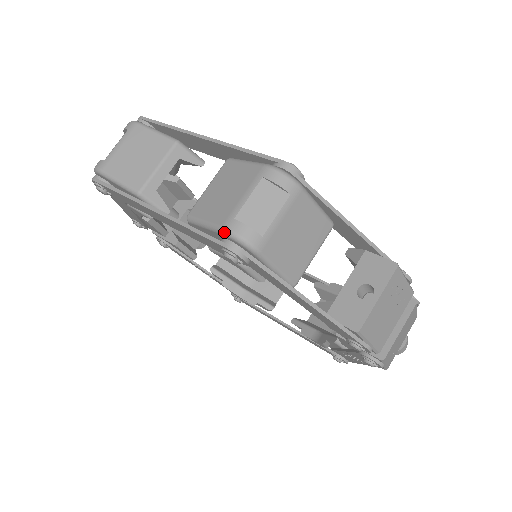
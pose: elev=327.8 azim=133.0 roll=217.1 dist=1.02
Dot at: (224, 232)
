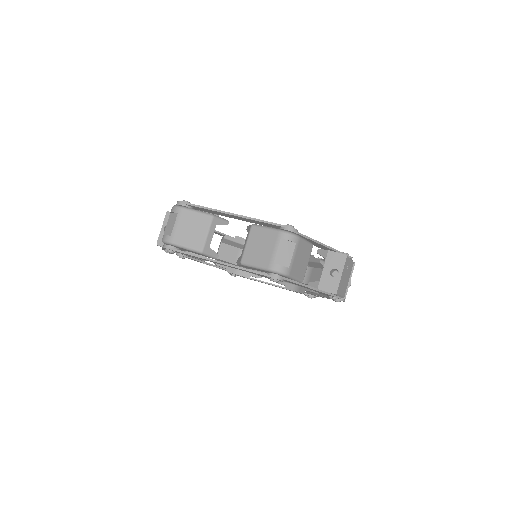
Dot at: (270, 271)
